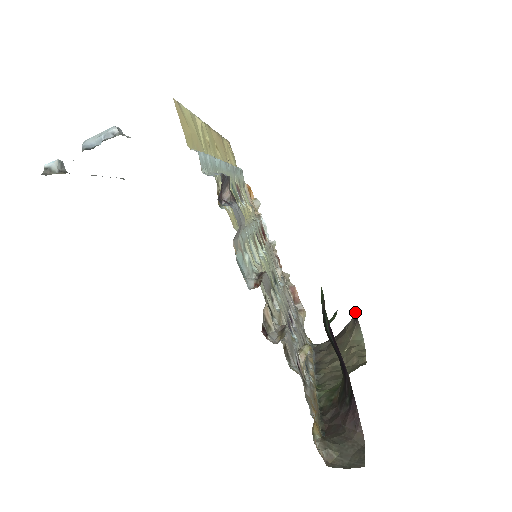
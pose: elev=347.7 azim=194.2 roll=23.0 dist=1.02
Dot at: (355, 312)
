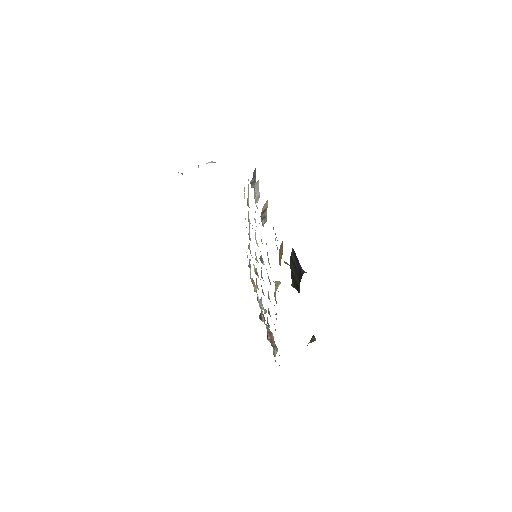
Dot at: occluded
